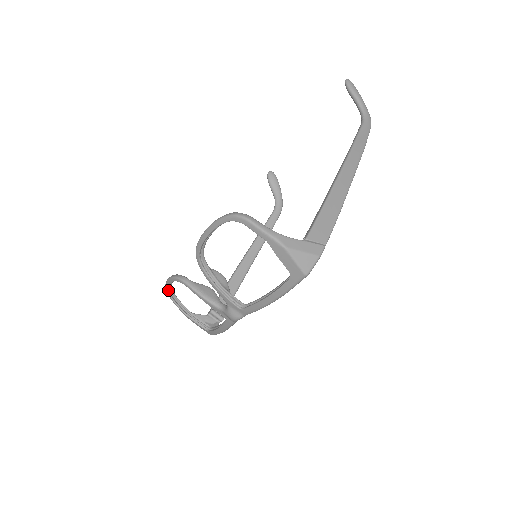
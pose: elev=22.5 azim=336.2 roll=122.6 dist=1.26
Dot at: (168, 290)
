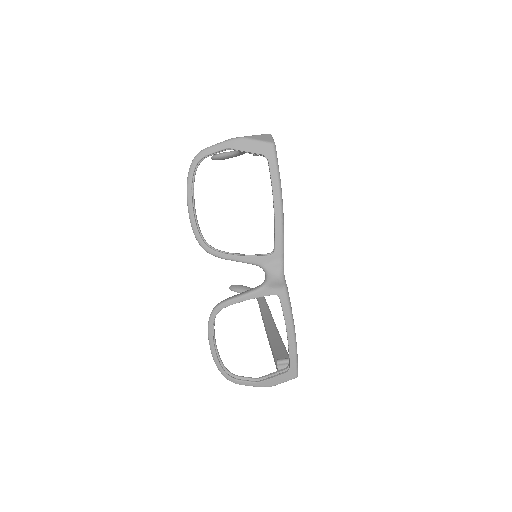
Dot at: (221, 367)
